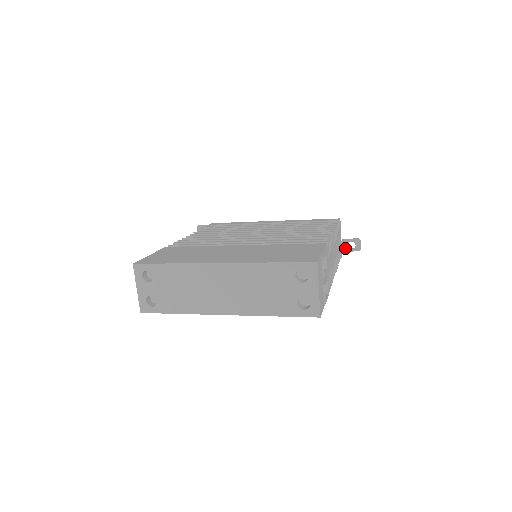
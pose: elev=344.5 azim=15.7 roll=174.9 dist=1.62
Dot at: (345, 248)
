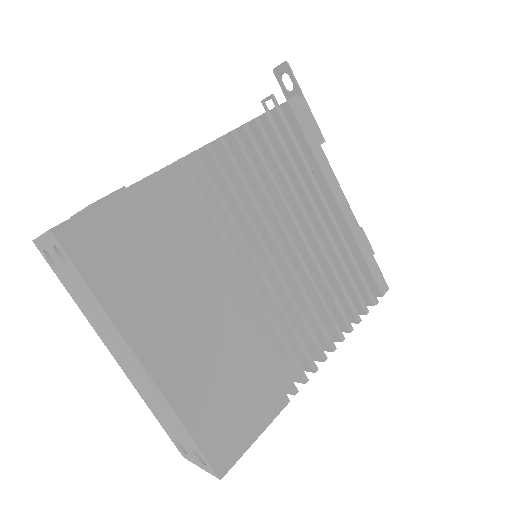
Dot at: occluded
